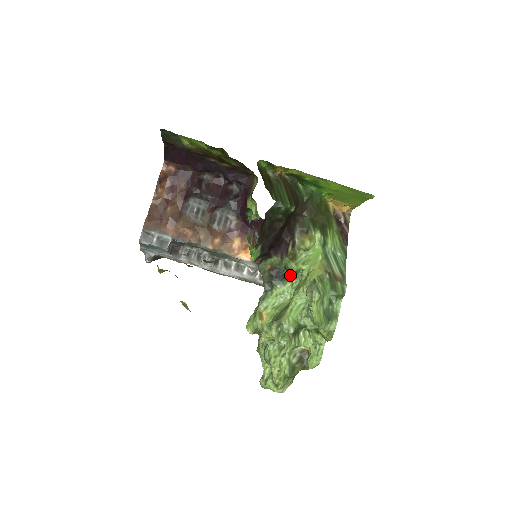
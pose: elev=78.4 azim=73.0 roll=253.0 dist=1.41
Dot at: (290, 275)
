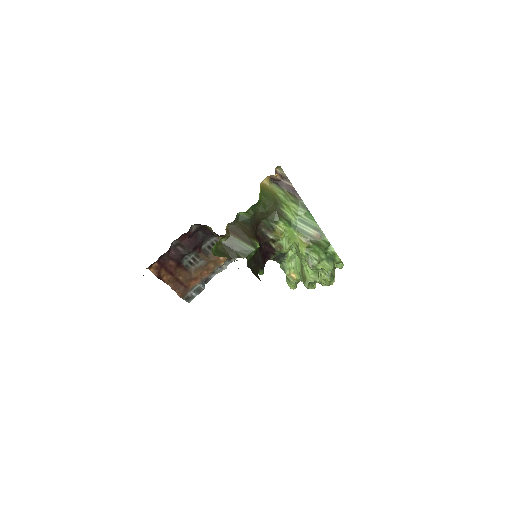
Dot at: occluded
